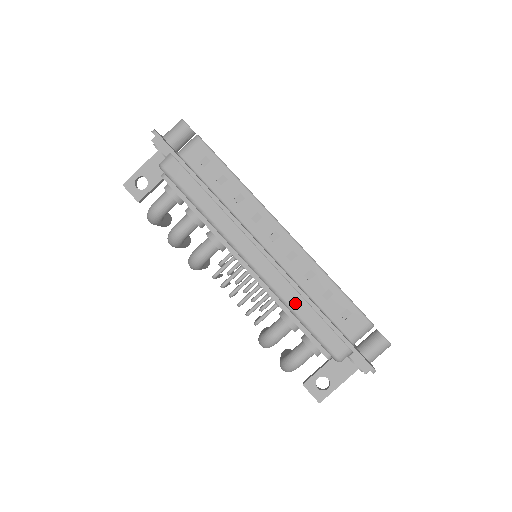
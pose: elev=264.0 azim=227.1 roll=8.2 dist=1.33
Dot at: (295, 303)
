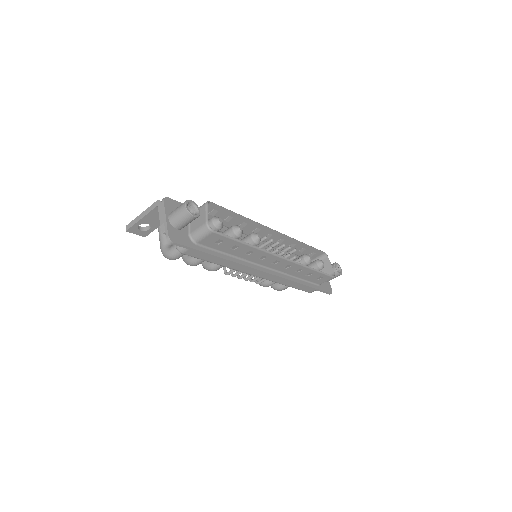
Dot at: (288, 283)
